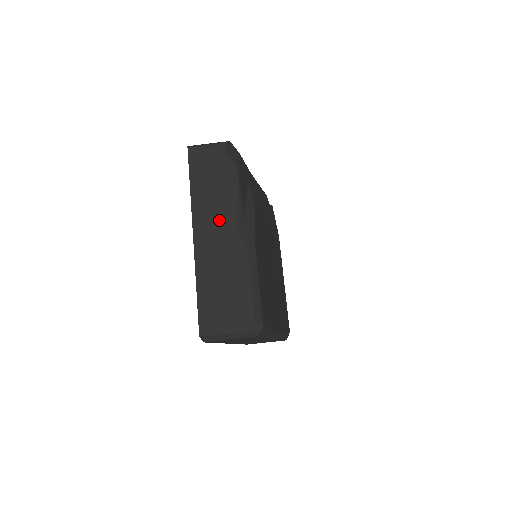
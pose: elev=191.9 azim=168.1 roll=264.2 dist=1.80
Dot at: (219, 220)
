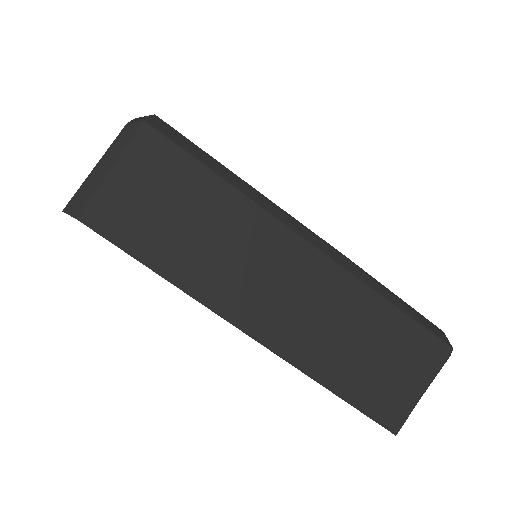
Dot at: occluded
